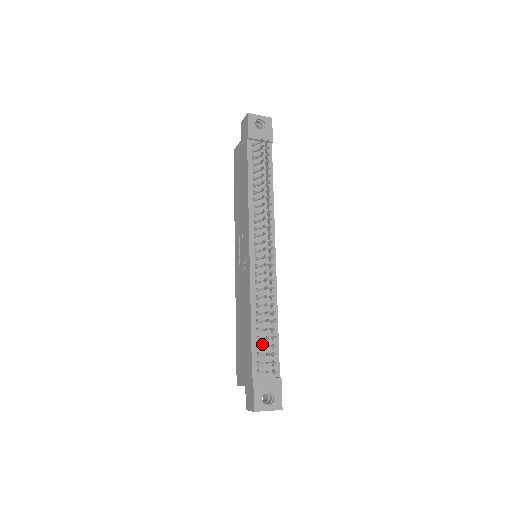
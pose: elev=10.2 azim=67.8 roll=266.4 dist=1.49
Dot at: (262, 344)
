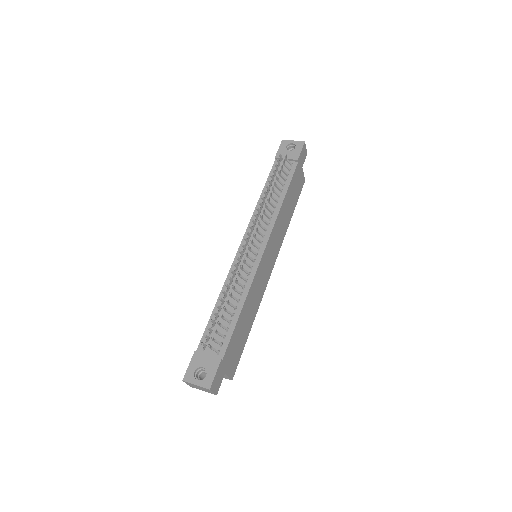
Dot at: (218, 325)
